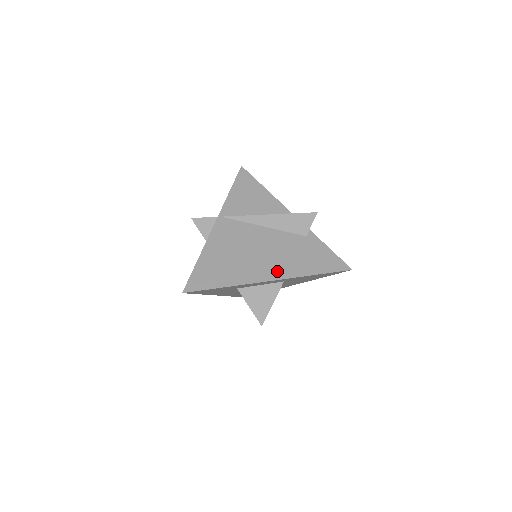
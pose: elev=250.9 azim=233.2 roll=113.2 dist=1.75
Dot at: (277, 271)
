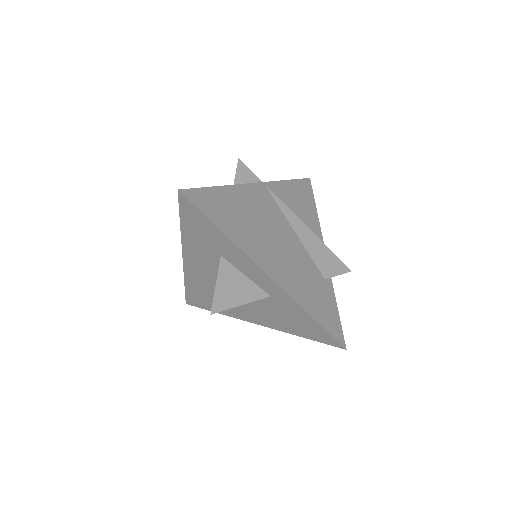
Dot at: (280, 275)
